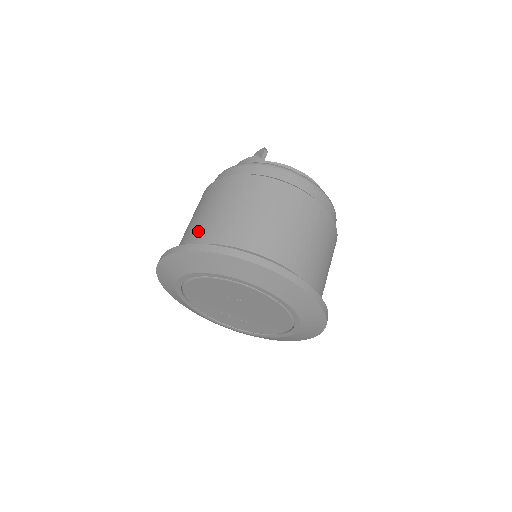
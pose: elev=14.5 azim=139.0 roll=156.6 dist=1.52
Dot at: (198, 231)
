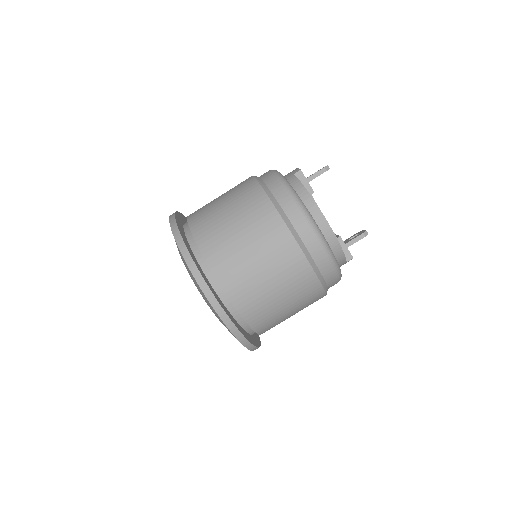
Dot at: (199, 209)
